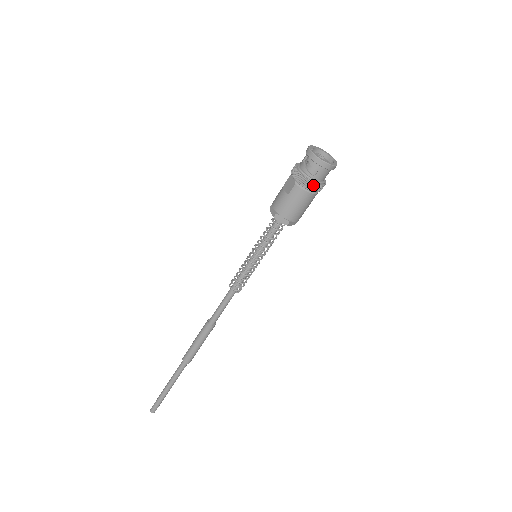
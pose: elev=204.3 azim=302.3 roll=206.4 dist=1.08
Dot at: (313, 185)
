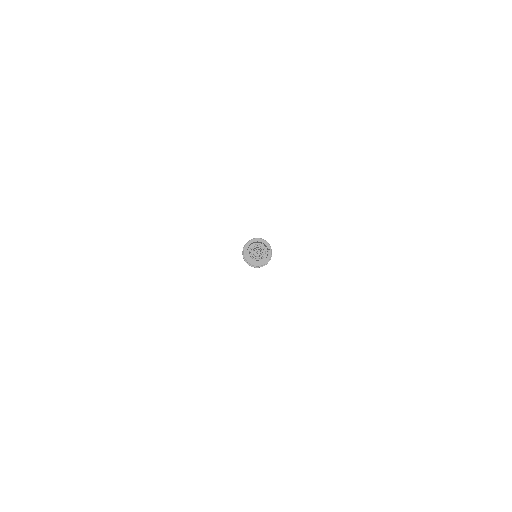
Dot at: (255, 267)
